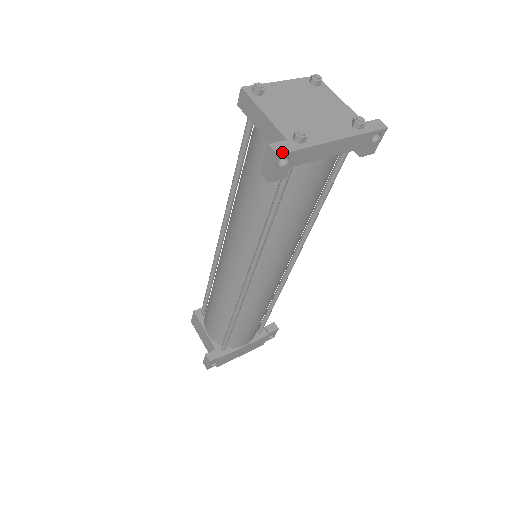
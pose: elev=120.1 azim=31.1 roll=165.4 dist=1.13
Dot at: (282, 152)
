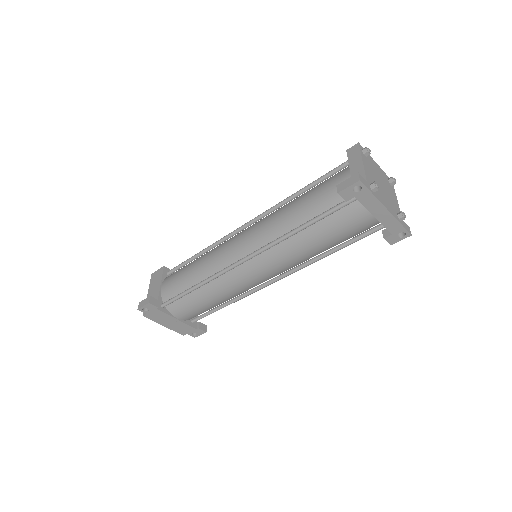
Dot at: (363, 182)
